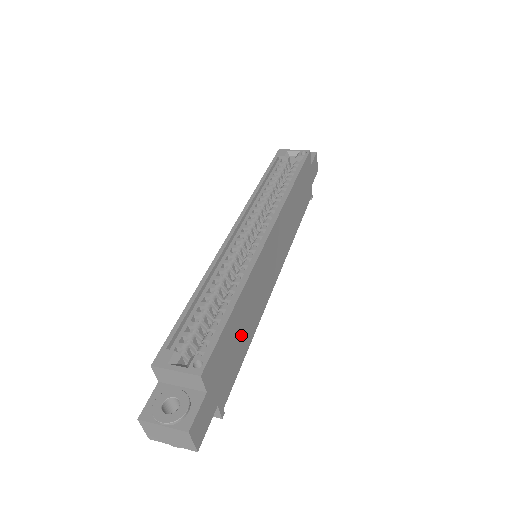
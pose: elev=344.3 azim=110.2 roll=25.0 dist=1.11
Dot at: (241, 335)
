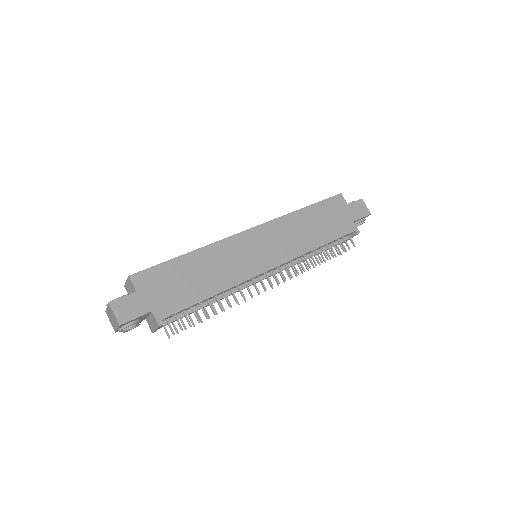
Dot at: (195, 281)
